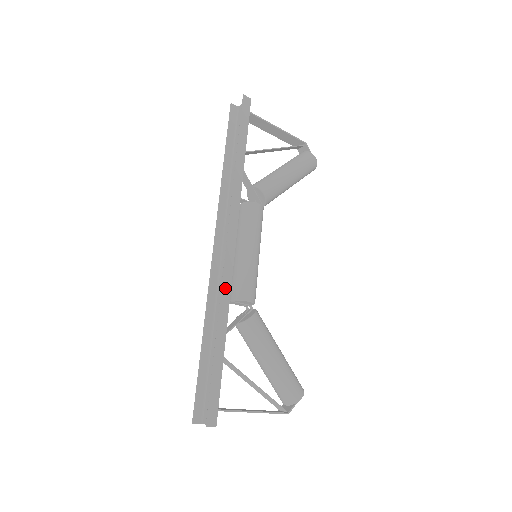
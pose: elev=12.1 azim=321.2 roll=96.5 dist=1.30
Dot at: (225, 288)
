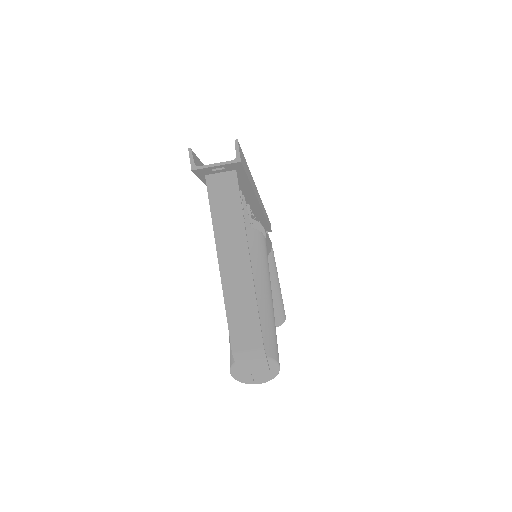
Dot at: (258, 195)
